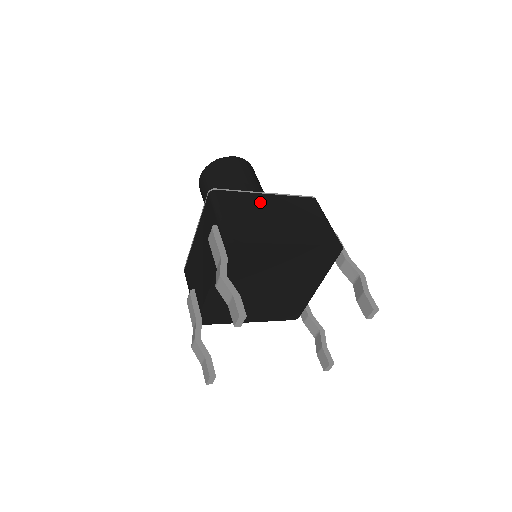
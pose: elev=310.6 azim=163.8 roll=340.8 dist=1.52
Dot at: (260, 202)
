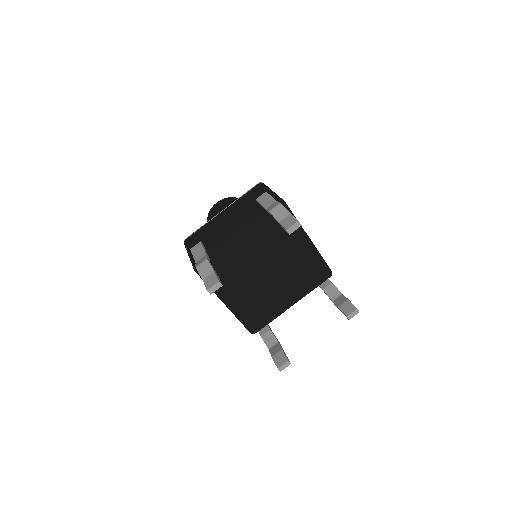
Dot at: occluded
